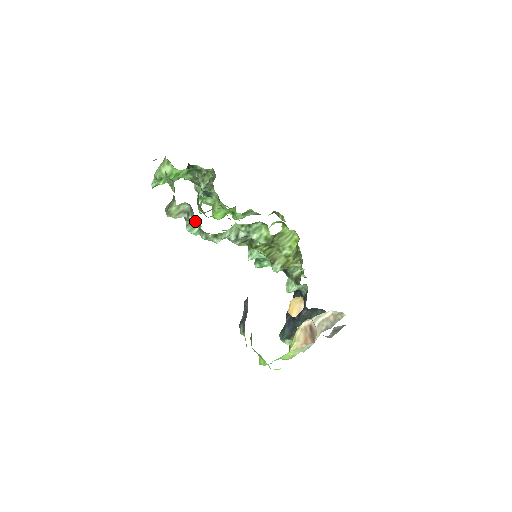
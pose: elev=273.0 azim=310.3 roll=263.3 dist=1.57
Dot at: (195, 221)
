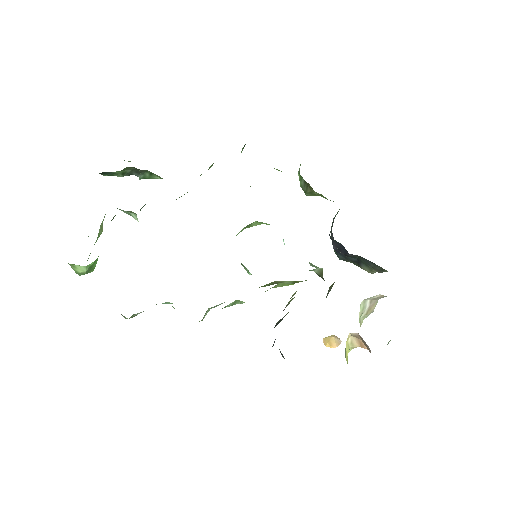
Dot at: occluded
